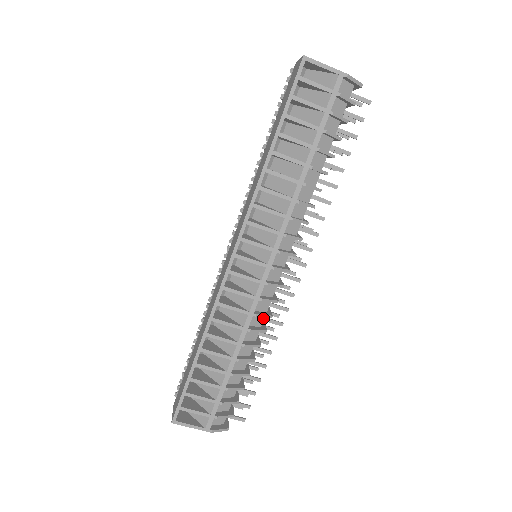
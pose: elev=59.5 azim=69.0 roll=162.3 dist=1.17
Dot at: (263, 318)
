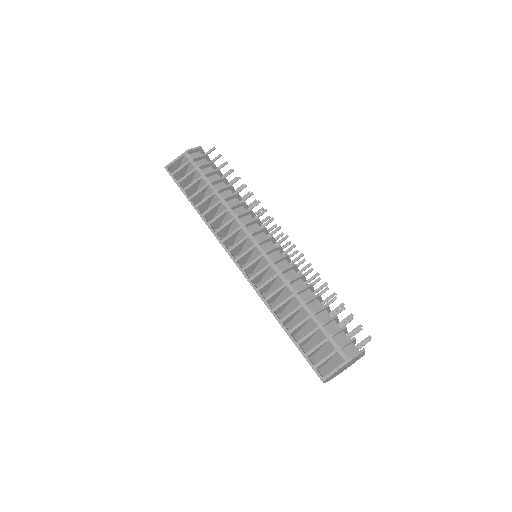
Dot at: (294, 272)
